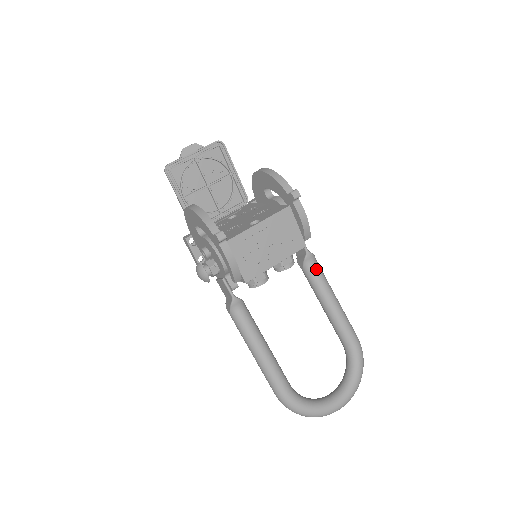
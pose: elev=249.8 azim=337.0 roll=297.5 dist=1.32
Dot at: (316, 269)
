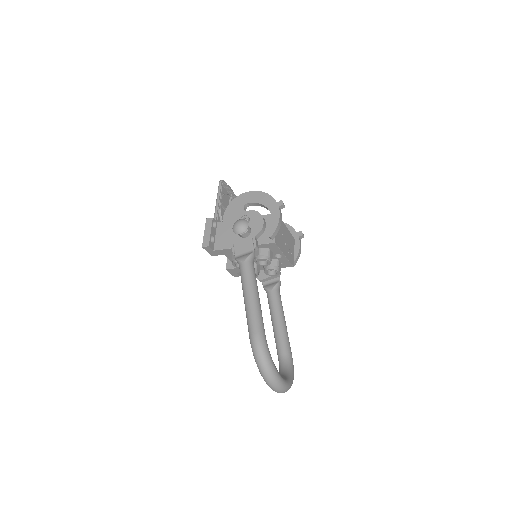
Dot at: (280, 295)
